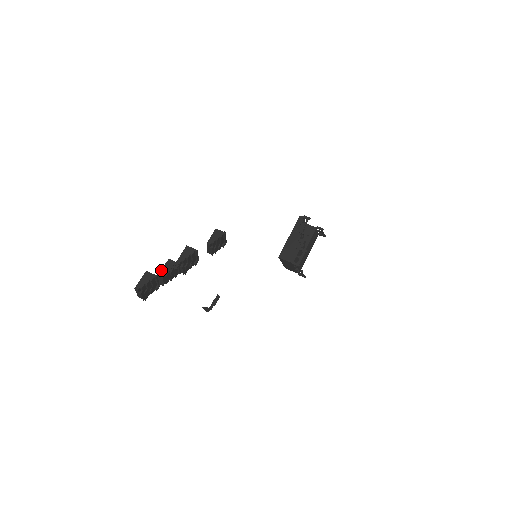
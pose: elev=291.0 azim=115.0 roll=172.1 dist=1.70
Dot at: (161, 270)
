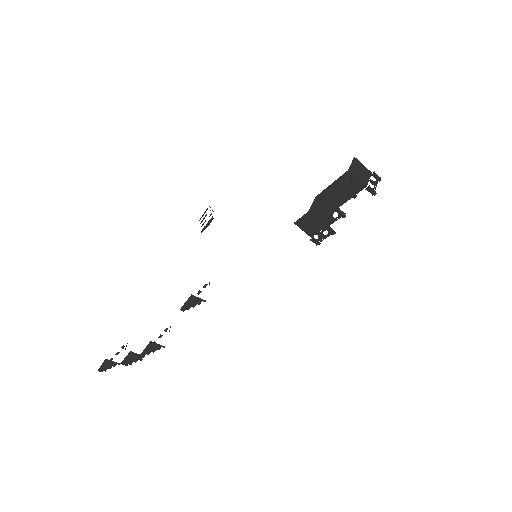
Dot at: (123, 360)
